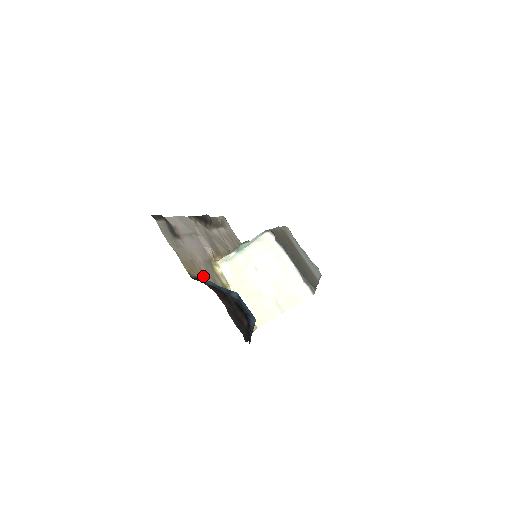
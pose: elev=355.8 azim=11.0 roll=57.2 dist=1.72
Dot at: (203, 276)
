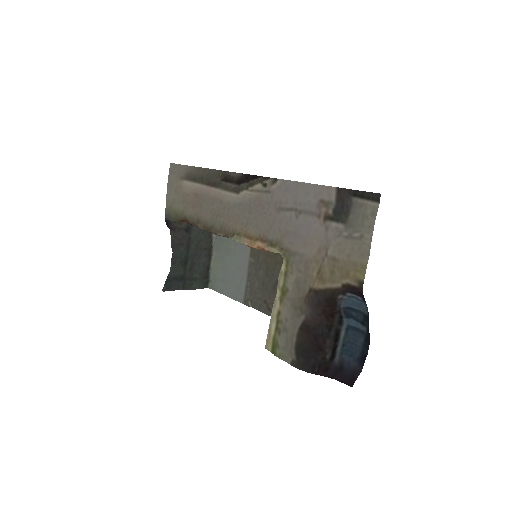
Dot at: (322, 279)
